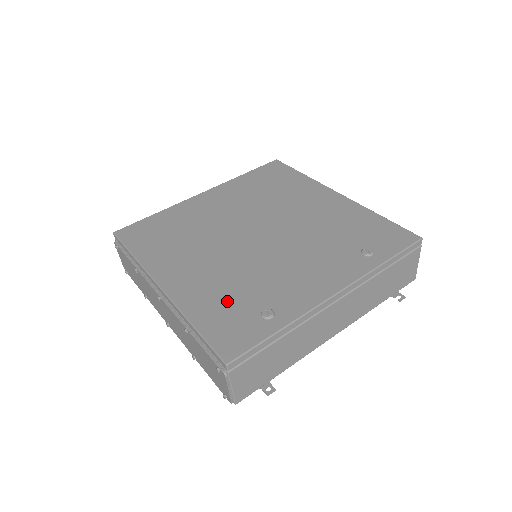
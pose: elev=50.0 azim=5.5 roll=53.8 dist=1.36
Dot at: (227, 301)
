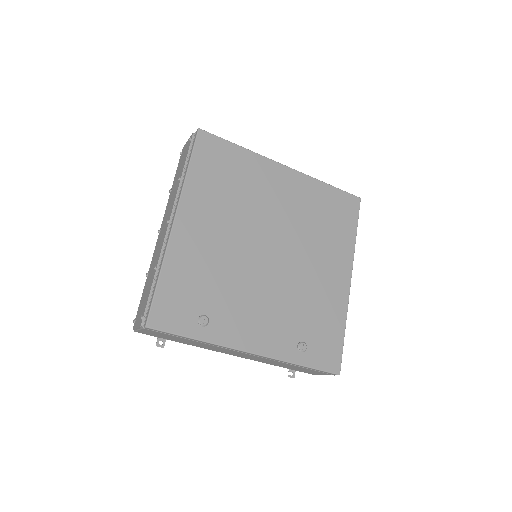
Dot at: (195, 282)
